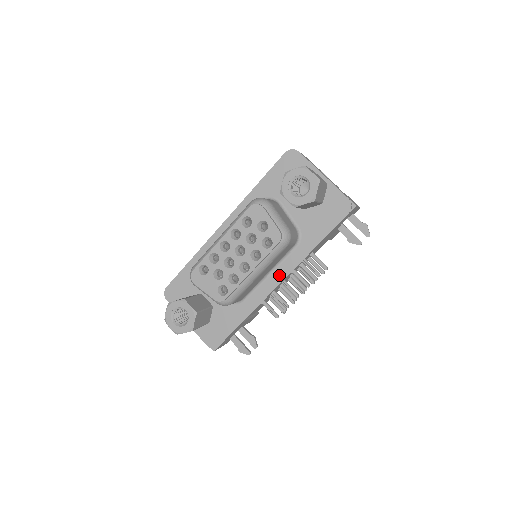
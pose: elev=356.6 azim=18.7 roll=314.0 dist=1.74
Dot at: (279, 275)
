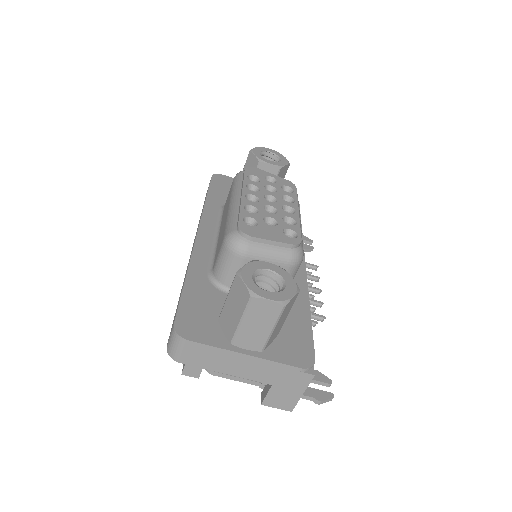
Dot at: occluded
